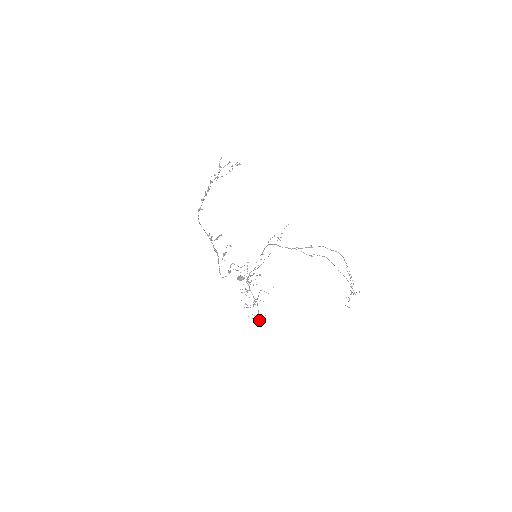
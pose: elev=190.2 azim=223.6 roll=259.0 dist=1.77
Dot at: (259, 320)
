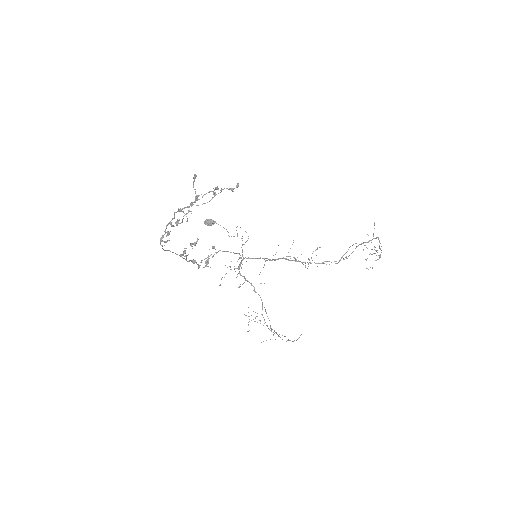
Dot at: occluded
